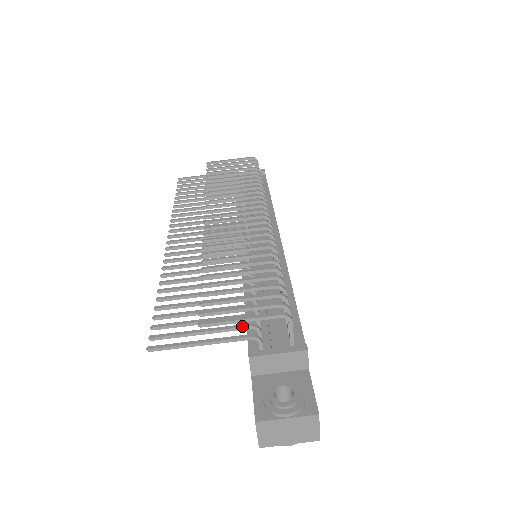
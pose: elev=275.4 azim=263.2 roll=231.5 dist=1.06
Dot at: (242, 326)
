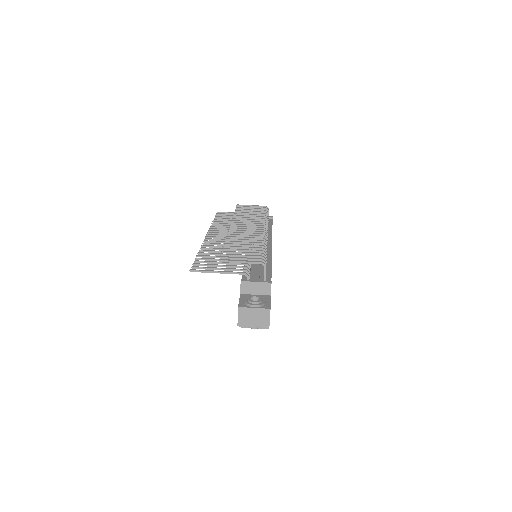
Dot at: (240, 269)
